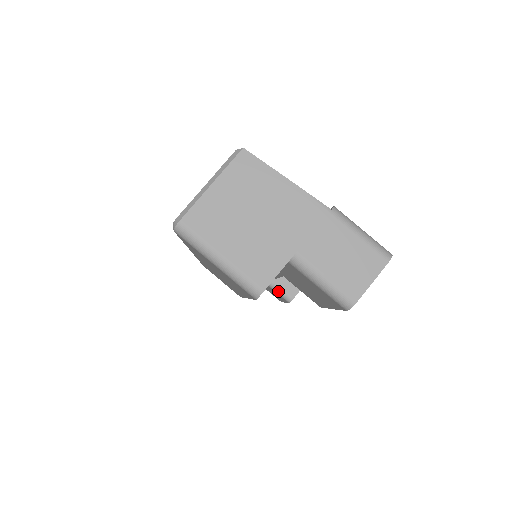
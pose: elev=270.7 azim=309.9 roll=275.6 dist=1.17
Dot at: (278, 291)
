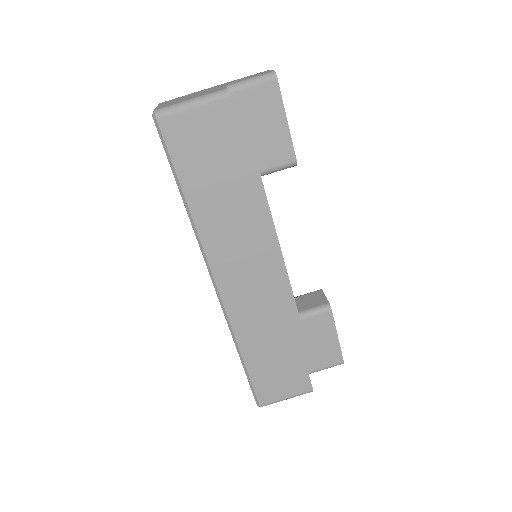
Dot at: (314, 311)
